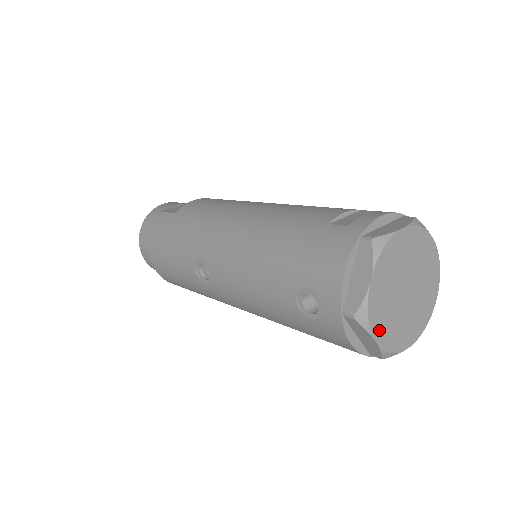
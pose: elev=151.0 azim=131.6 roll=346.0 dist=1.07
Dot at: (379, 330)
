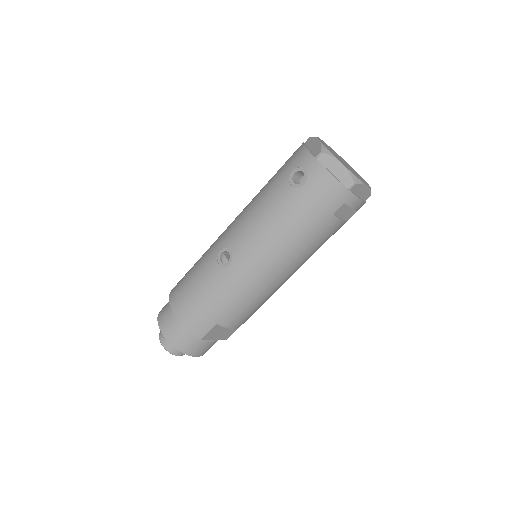
Dot at: (340, 161)
